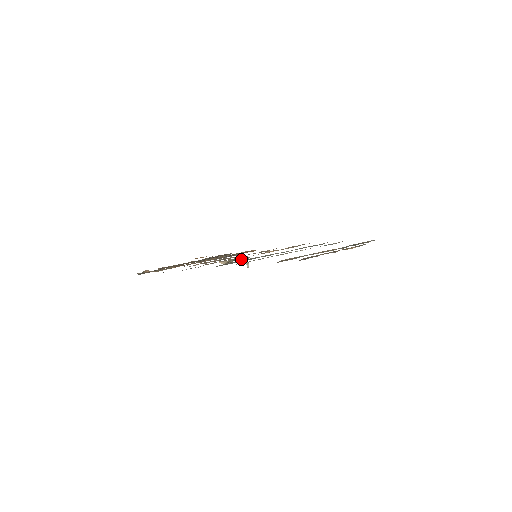
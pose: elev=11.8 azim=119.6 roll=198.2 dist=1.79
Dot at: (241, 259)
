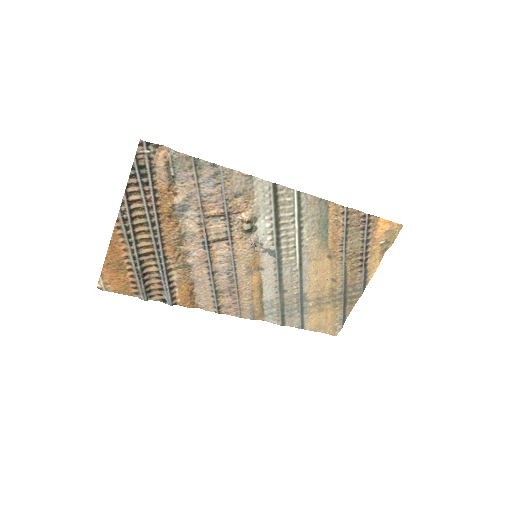
Dot at: (251, 239)
